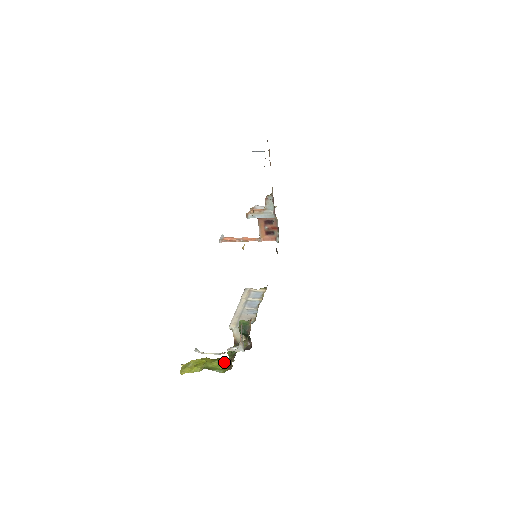
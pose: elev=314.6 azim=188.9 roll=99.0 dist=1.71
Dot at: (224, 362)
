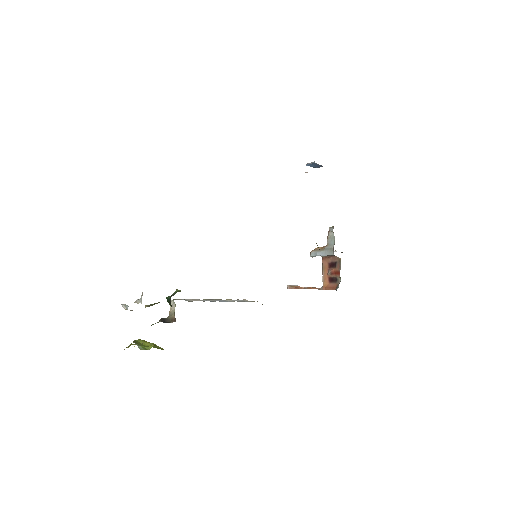
Dot at: (158, 348)
